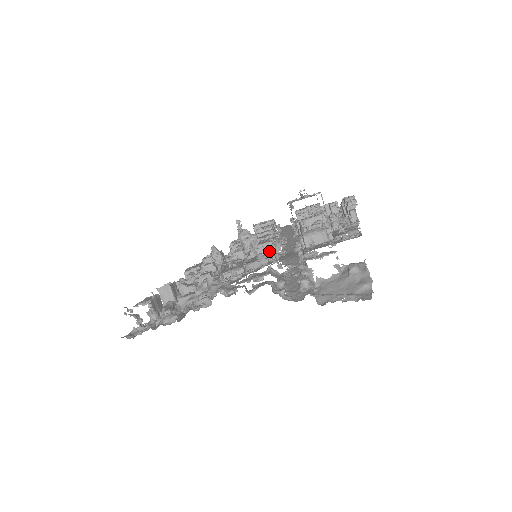
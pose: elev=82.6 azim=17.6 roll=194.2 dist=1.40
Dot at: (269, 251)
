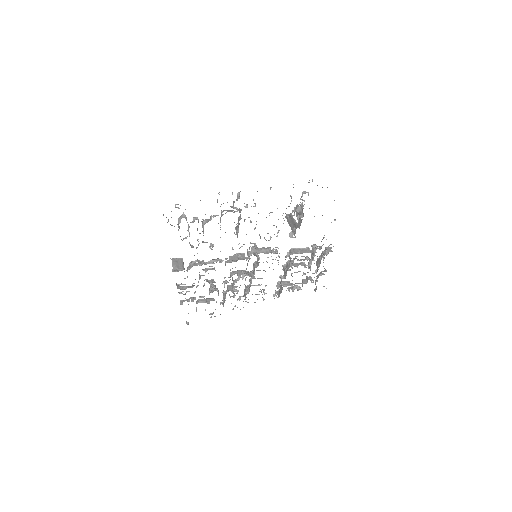
Dot at: (267, 252)
